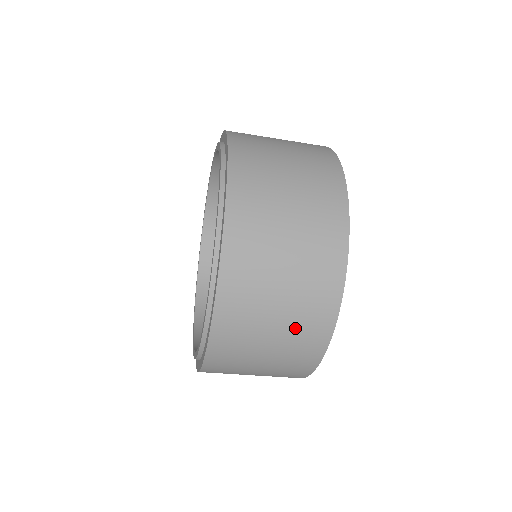
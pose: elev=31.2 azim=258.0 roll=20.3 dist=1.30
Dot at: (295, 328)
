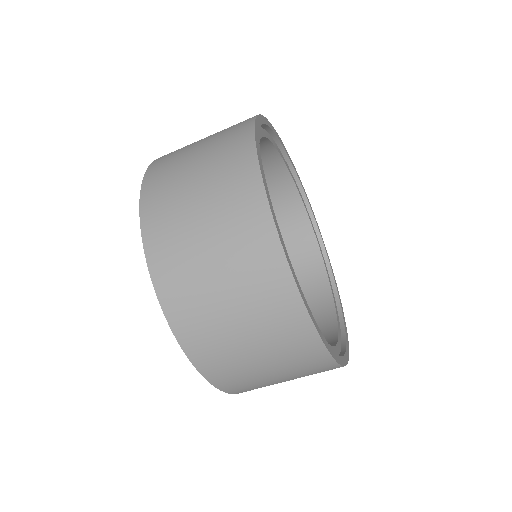
Dot at: (296, 371)
